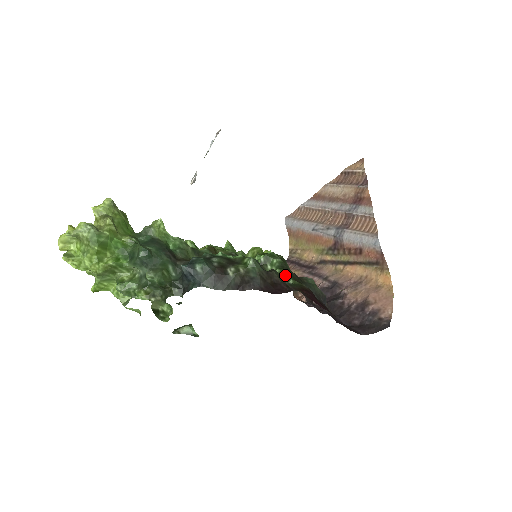
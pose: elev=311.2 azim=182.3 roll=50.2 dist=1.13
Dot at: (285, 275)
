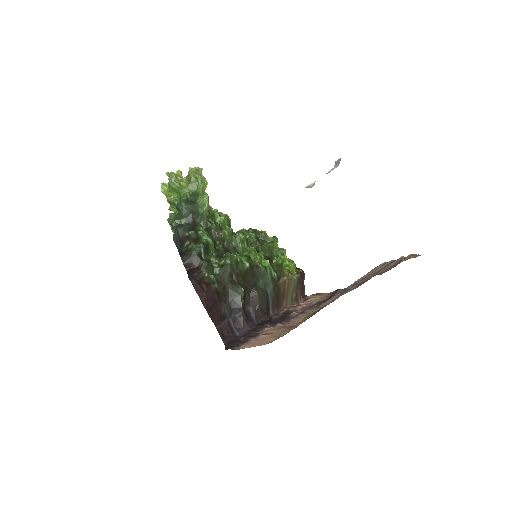
Dot at: (217, 271)
